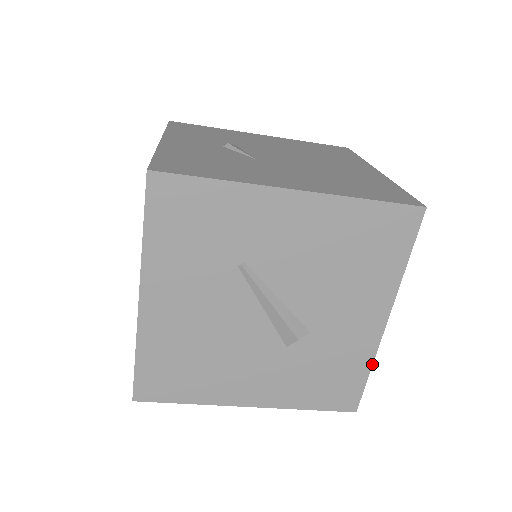
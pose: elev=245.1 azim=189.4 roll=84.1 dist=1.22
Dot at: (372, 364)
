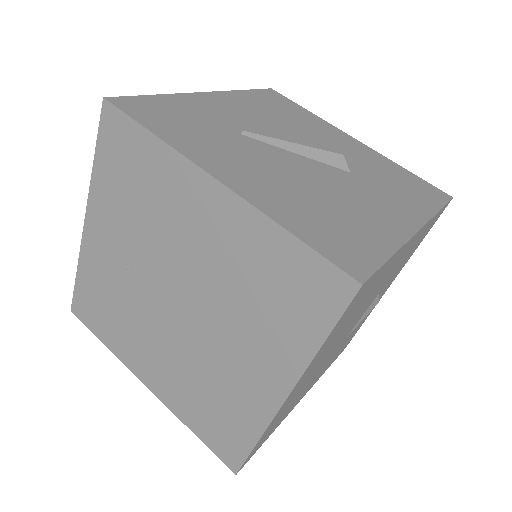
Dot at: (396, 164)
